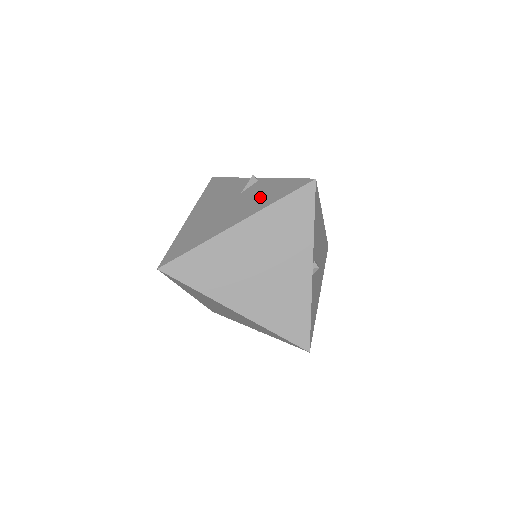
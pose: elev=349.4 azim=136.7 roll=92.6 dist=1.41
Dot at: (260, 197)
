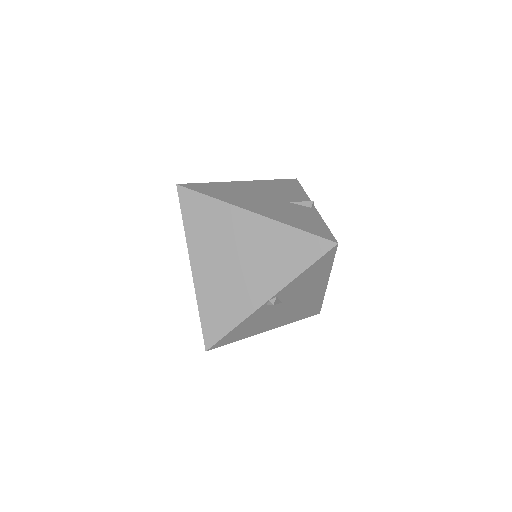
Dot at: (293, 216)
